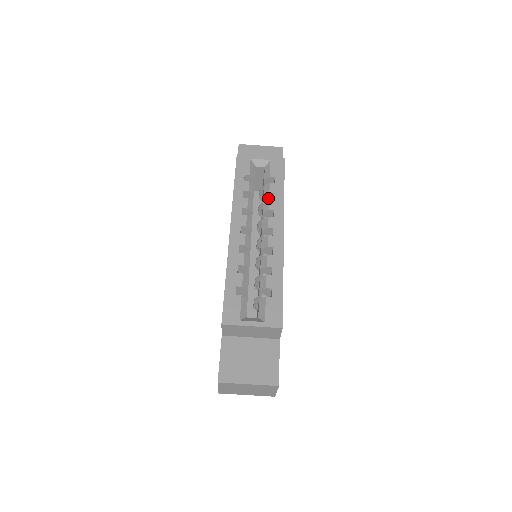
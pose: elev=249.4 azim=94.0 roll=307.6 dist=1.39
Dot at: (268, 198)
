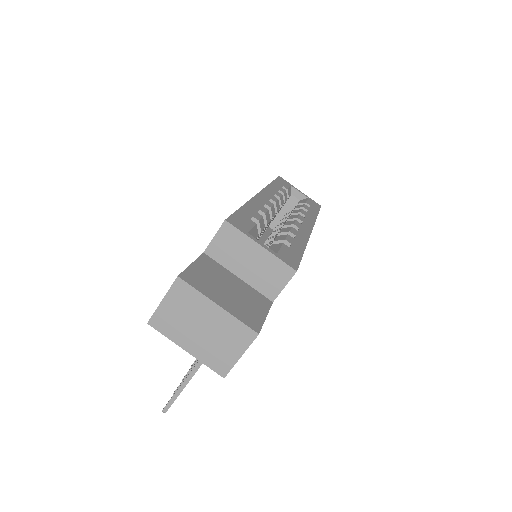
Dot at: occluded
